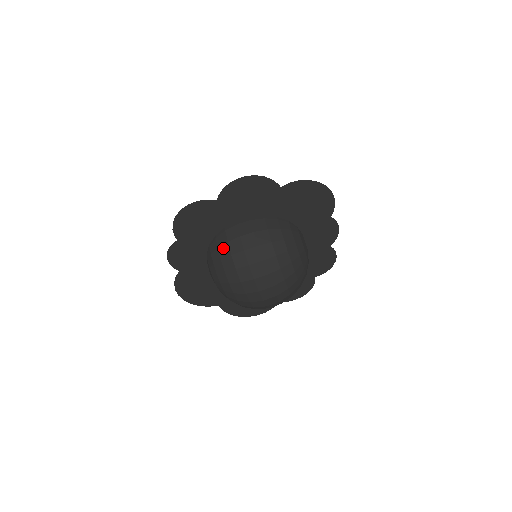
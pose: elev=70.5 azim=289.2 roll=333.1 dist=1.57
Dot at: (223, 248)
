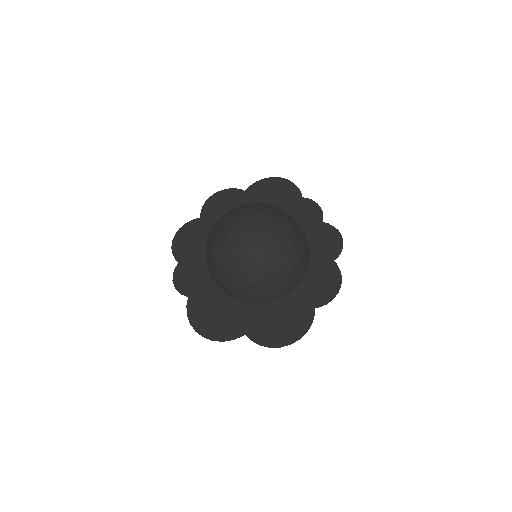
Dot at: occluded
